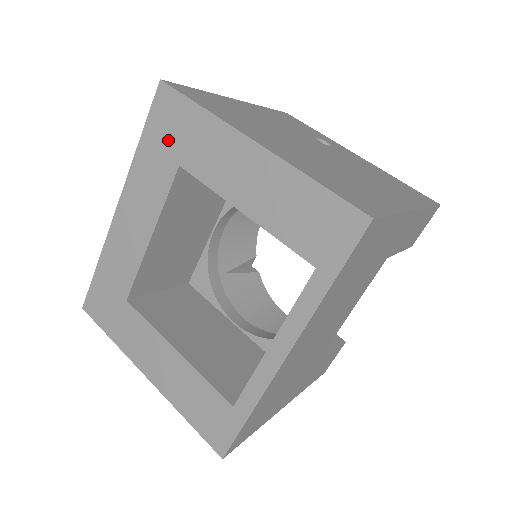
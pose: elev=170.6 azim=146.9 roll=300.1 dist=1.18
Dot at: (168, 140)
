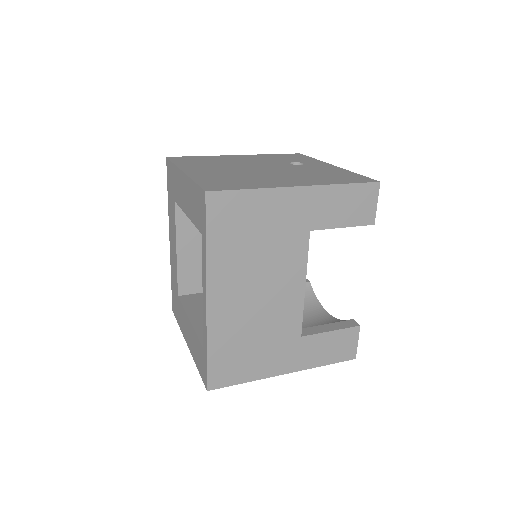
Dot at: (171, 189)
